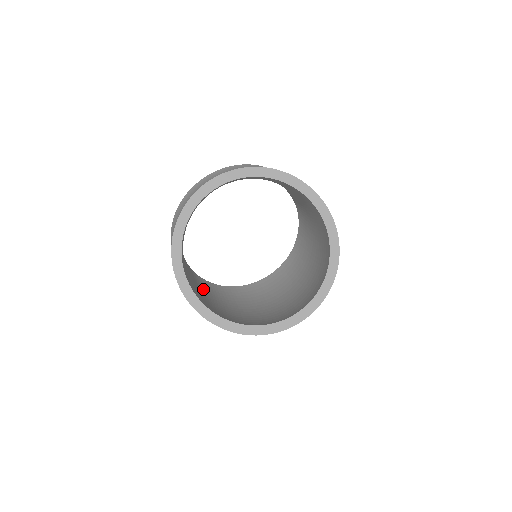
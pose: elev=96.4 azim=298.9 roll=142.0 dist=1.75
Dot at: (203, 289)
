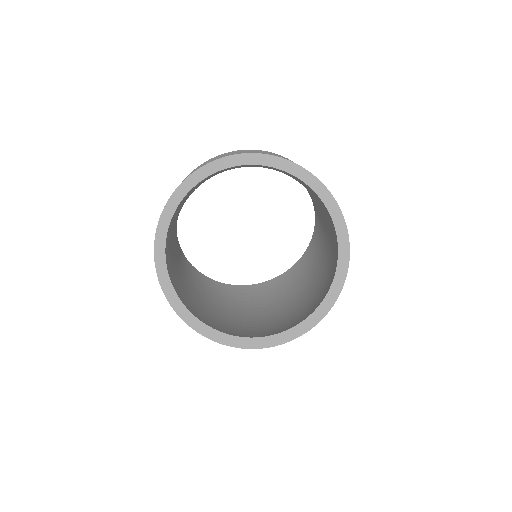
Dot at: (194, 284)
